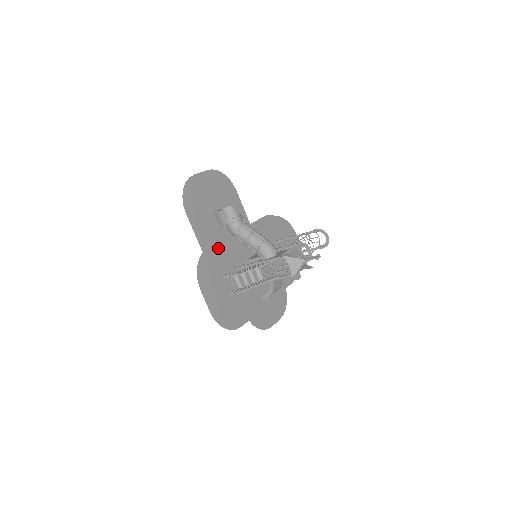
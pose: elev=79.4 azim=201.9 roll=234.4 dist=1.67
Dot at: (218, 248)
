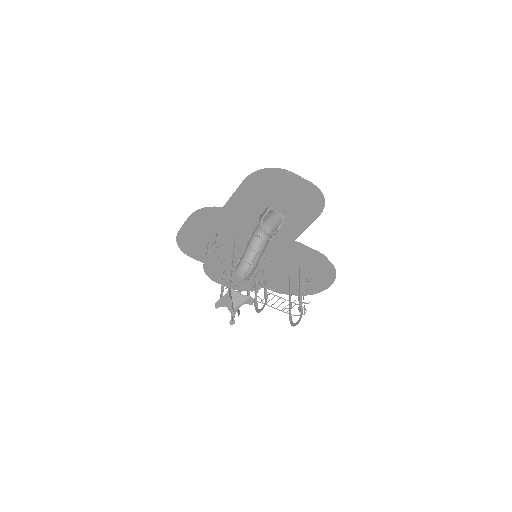
Dot at: (241, 219)
